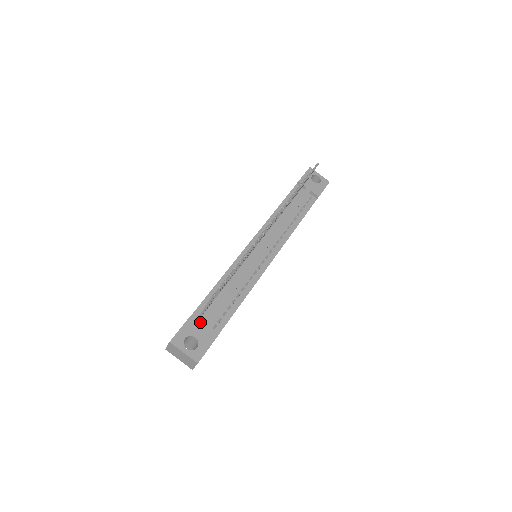
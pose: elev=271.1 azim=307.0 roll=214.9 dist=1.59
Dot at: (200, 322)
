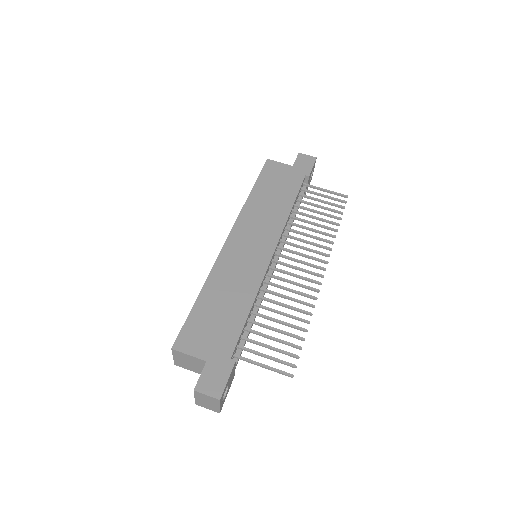
Dot at: (235, 367)
